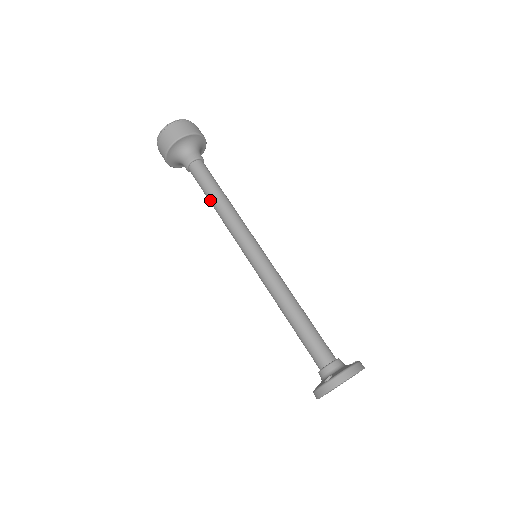
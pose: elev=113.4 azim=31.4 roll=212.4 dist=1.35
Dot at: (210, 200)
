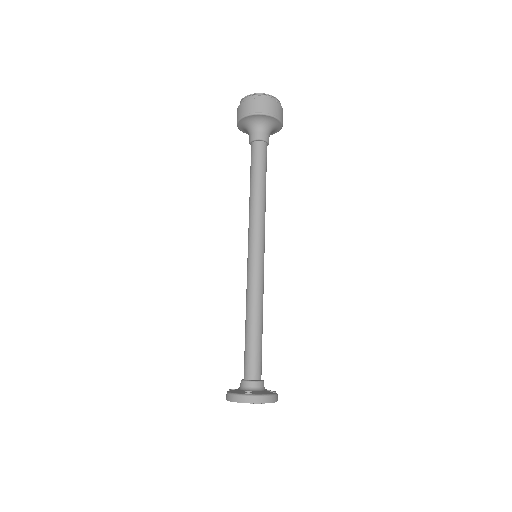
Dot at: (252, 183)
